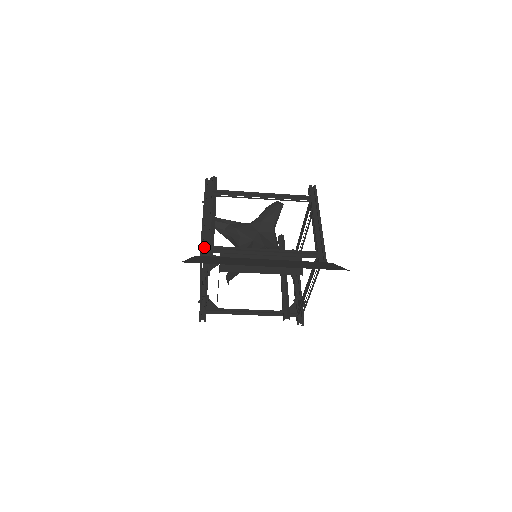
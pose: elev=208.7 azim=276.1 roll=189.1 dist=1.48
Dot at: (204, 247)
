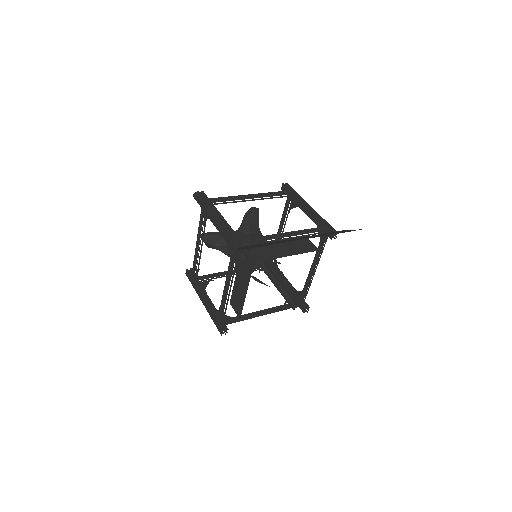
Dot at: (237, 242)
